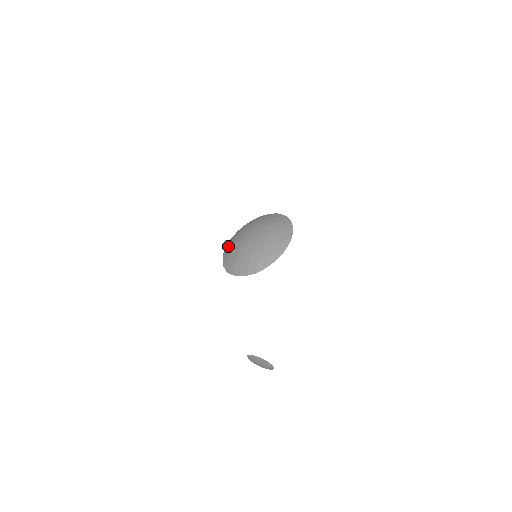
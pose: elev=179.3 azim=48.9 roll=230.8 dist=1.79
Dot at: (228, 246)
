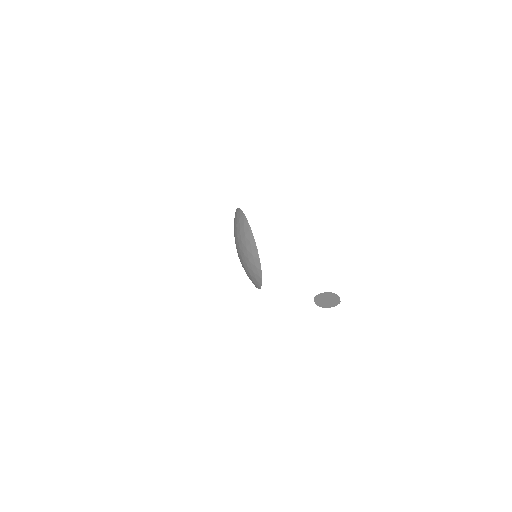
Dot at: occluded
